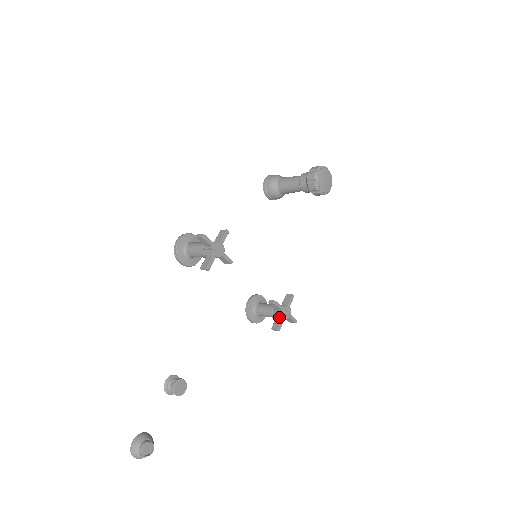
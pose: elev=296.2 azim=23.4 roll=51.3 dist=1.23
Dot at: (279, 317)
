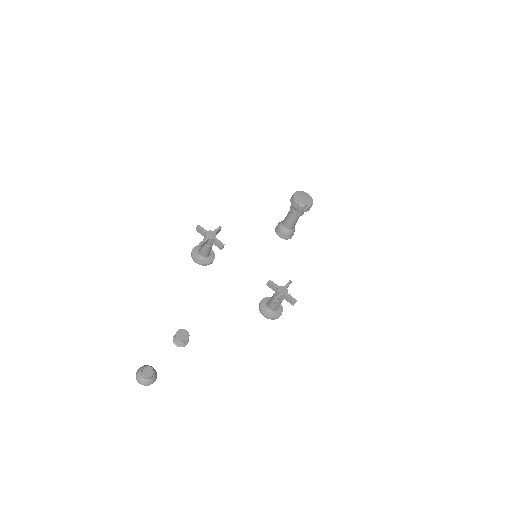
Dot at: (277, 295)
